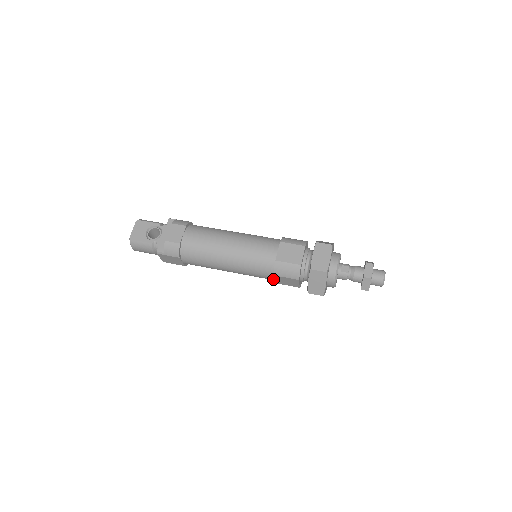
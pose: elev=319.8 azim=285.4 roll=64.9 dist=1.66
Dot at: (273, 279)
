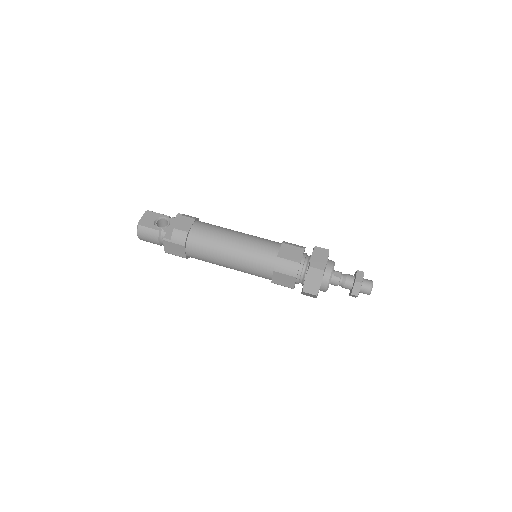
Dot at: (271, 277)
